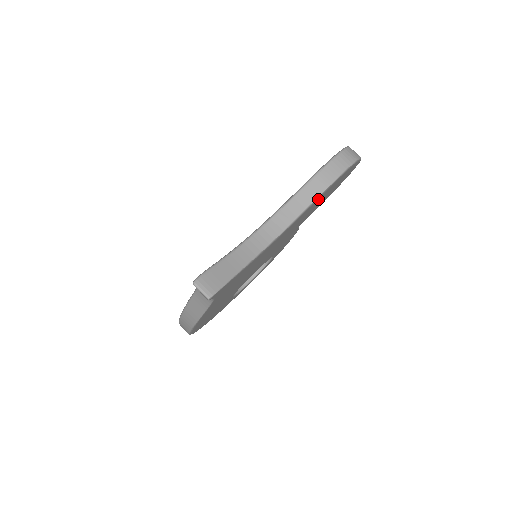
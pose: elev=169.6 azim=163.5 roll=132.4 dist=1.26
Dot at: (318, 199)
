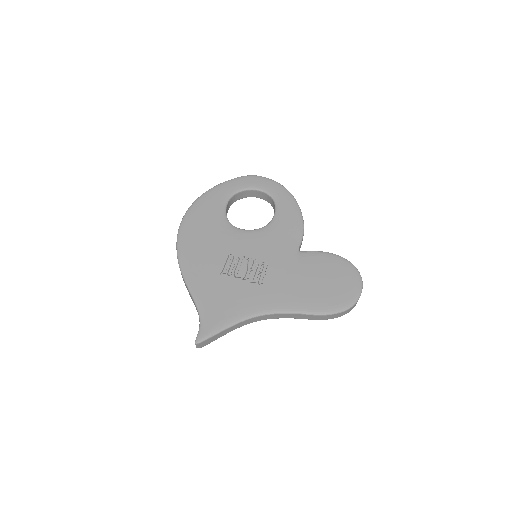
Dot at: occluded
